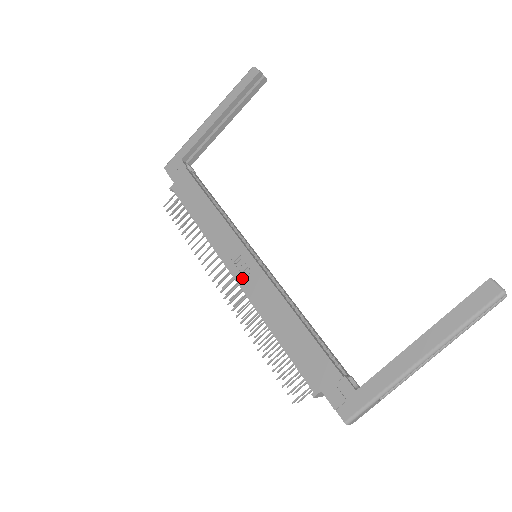
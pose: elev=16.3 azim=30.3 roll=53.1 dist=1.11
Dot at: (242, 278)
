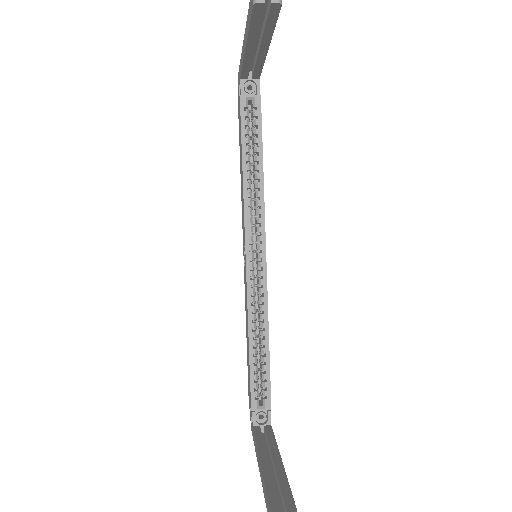
Dot at: (244, 268)
